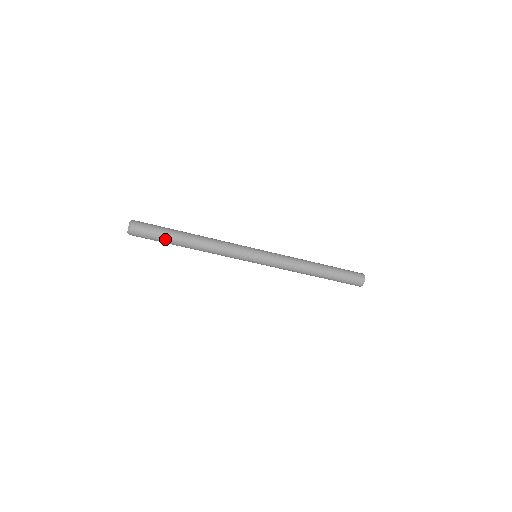
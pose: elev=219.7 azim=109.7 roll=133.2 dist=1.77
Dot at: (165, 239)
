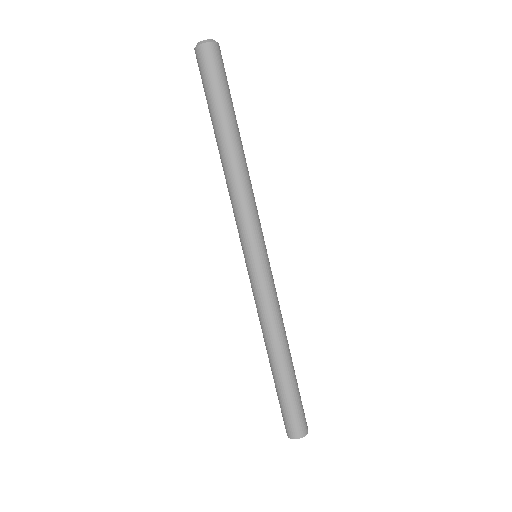
Dot at: (219, 102)
